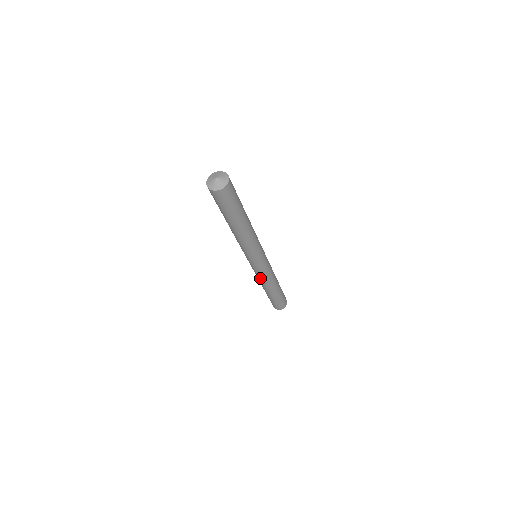
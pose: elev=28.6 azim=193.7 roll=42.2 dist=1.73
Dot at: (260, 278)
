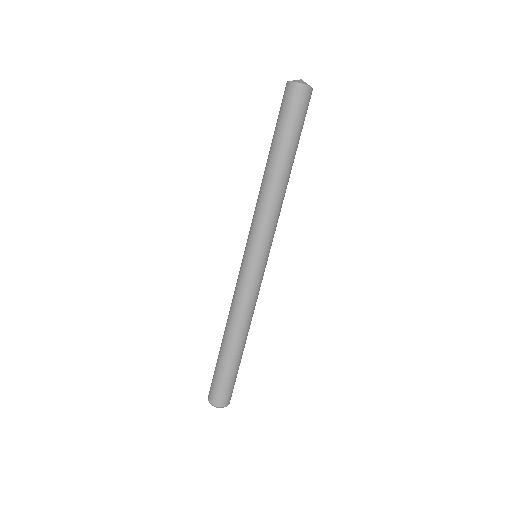
Dot at: (236, 298)
